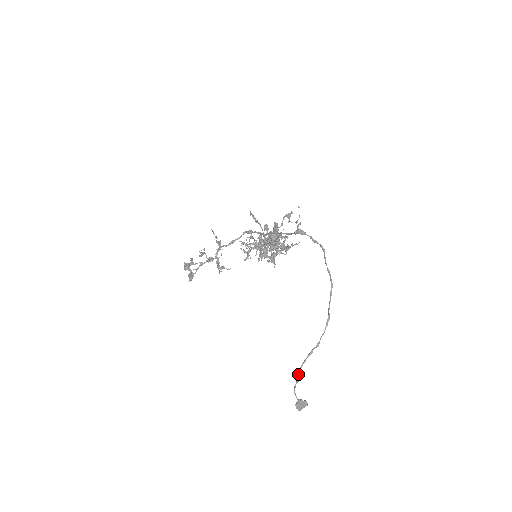
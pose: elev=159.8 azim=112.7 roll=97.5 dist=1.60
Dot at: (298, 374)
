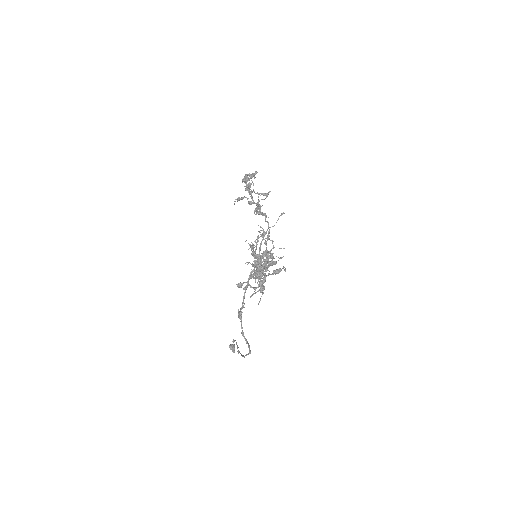
Dot at: (234, 340)
